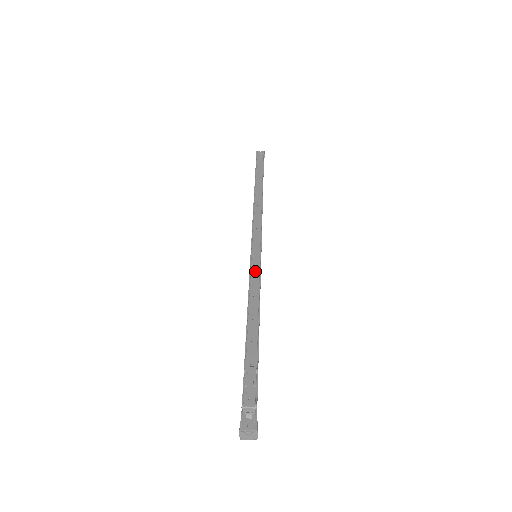
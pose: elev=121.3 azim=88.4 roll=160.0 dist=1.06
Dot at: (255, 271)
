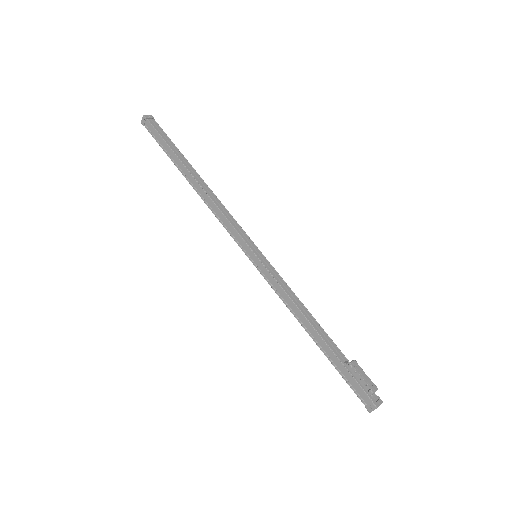
Dot at: (265, 272)
